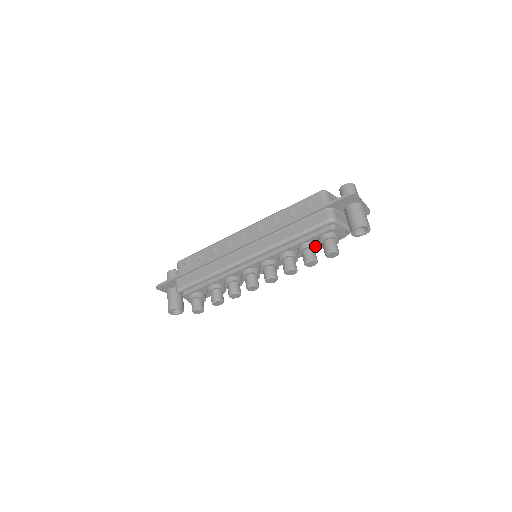
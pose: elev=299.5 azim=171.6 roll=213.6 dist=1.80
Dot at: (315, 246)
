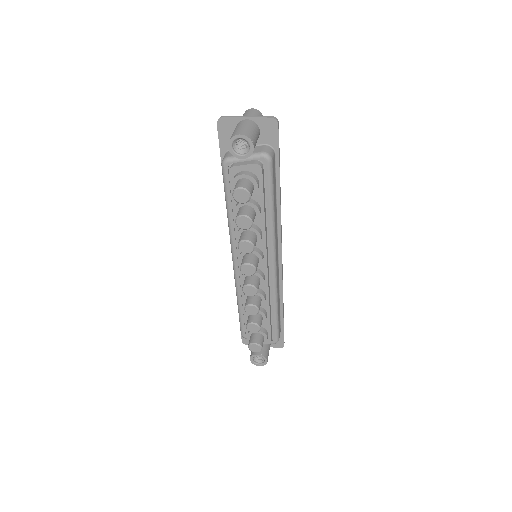
Dot at: occluded
